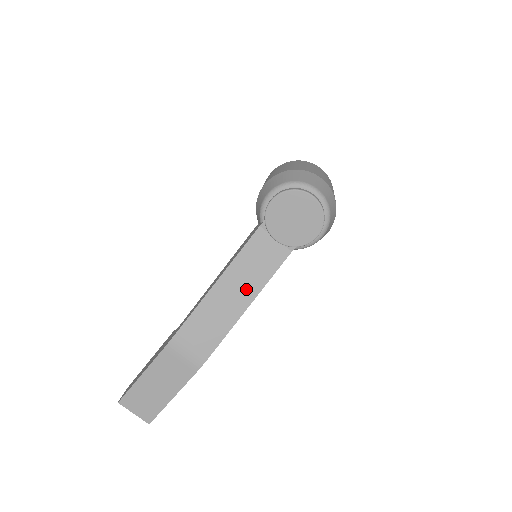
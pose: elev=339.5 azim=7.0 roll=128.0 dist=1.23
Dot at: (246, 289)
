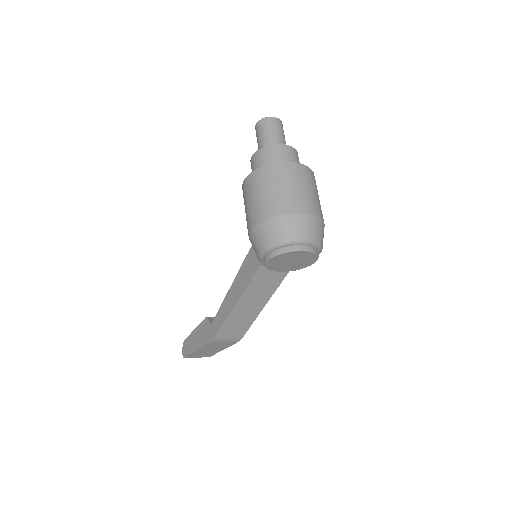
Dot at: (260, 299)
